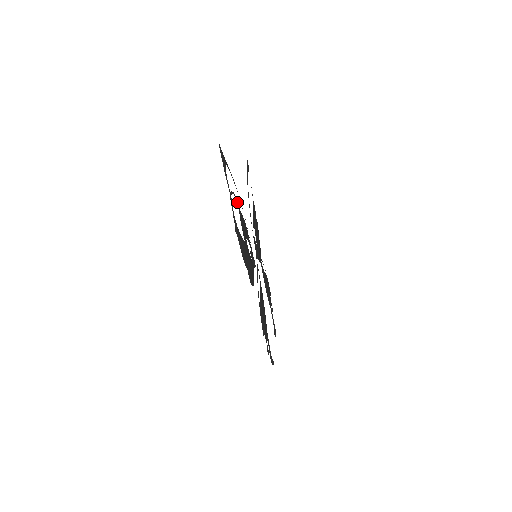
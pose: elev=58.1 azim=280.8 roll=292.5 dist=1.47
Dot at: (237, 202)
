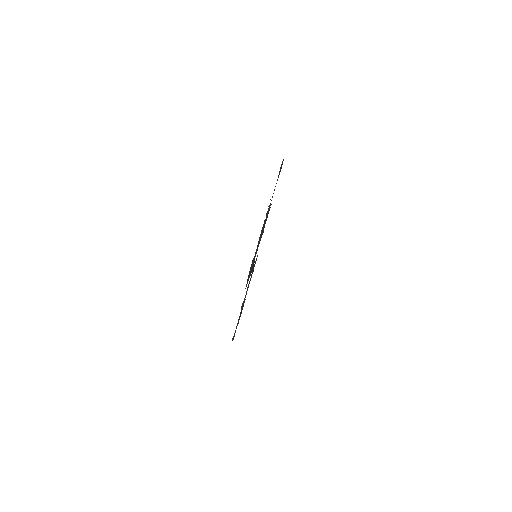
Dot at: occluded
